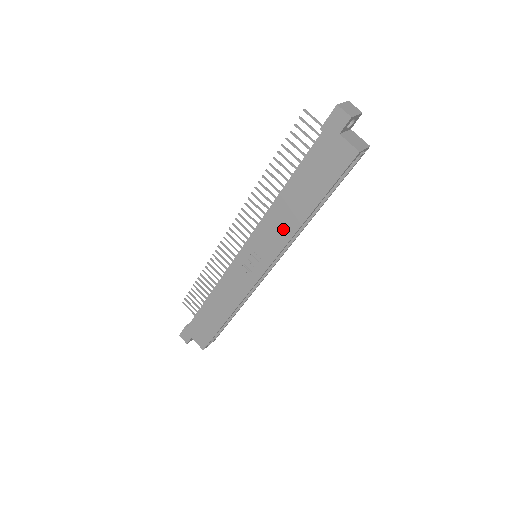
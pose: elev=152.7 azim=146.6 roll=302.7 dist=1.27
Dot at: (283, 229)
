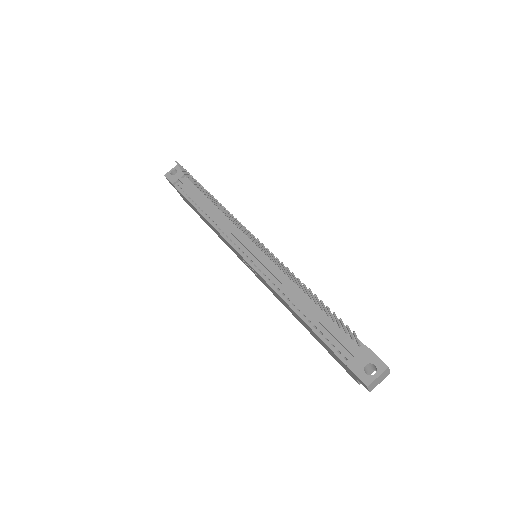
Dot at: (283, 303)
